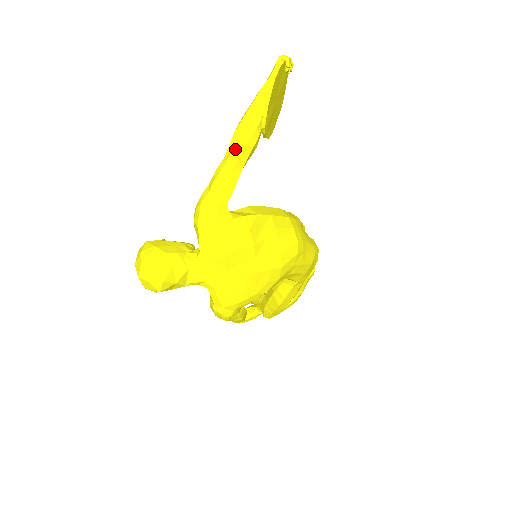
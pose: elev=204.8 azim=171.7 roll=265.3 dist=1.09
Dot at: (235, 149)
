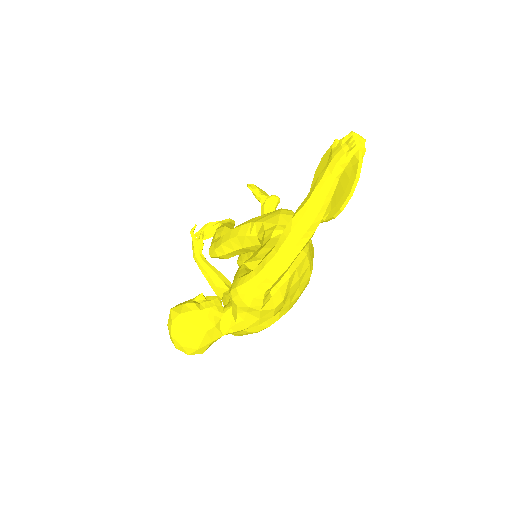
Dot at: (291, 253)
